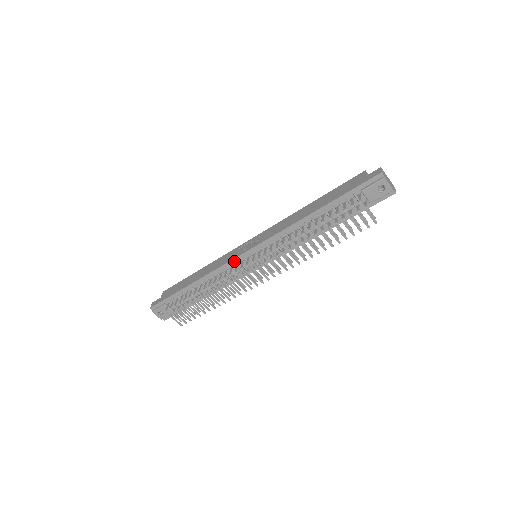
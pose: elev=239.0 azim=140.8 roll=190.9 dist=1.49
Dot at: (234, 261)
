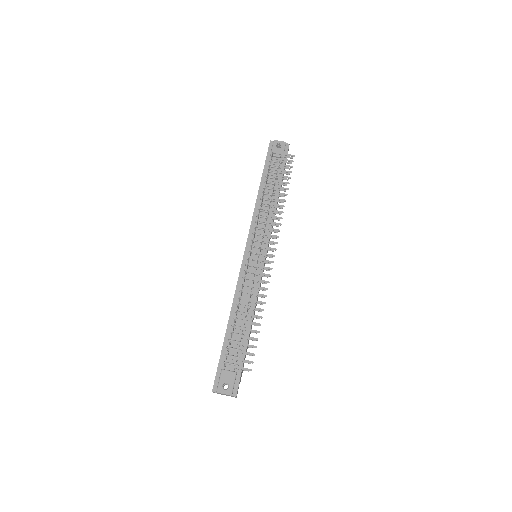
Dot at: (243, 268)
